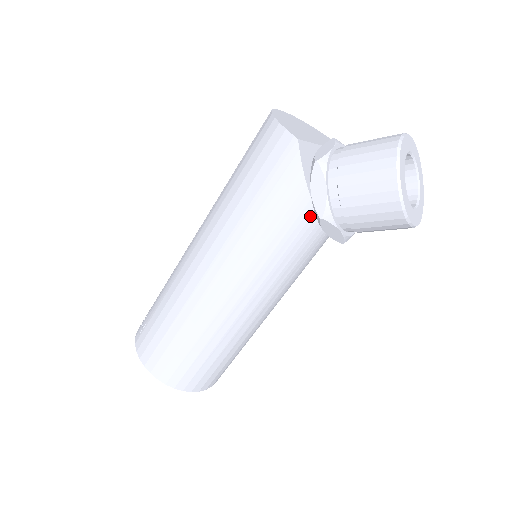
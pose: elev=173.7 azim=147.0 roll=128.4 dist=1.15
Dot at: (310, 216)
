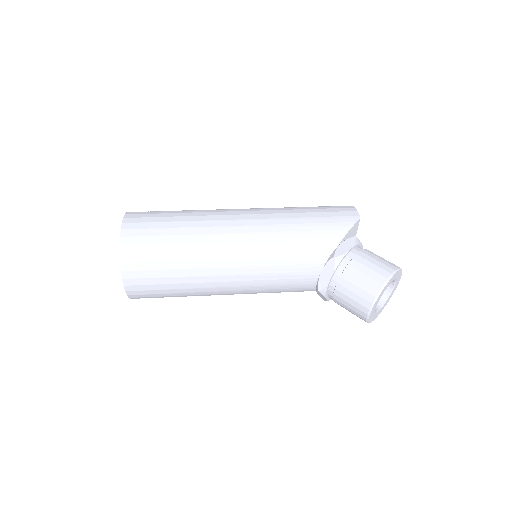
Dot at: (326, 254)
